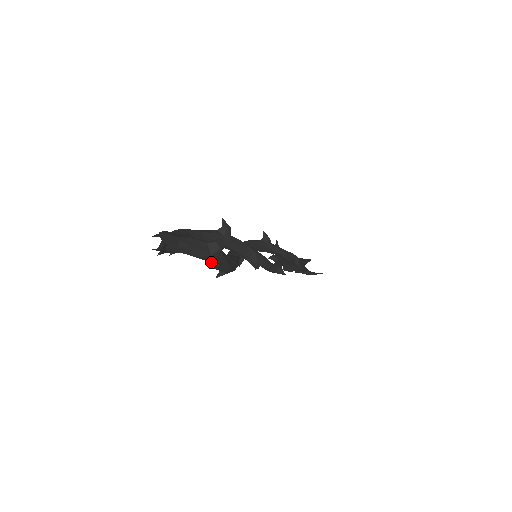
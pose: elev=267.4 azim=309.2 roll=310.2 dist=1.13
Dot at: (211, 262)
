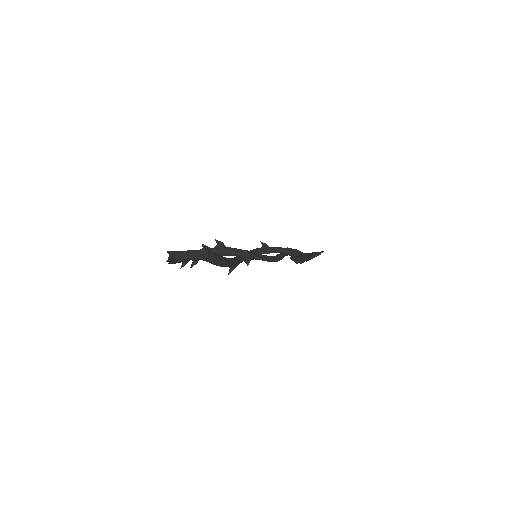
Dot at: (208, 260)
